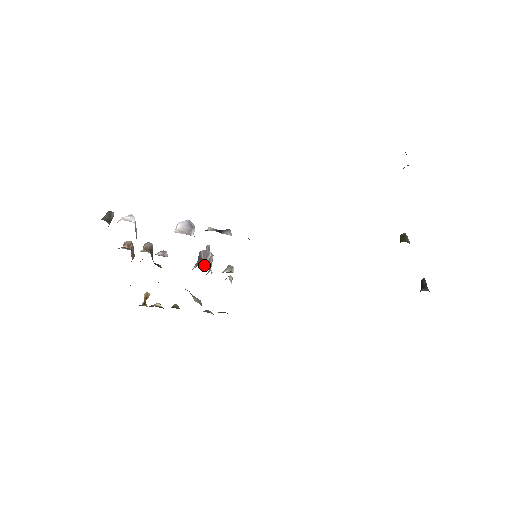
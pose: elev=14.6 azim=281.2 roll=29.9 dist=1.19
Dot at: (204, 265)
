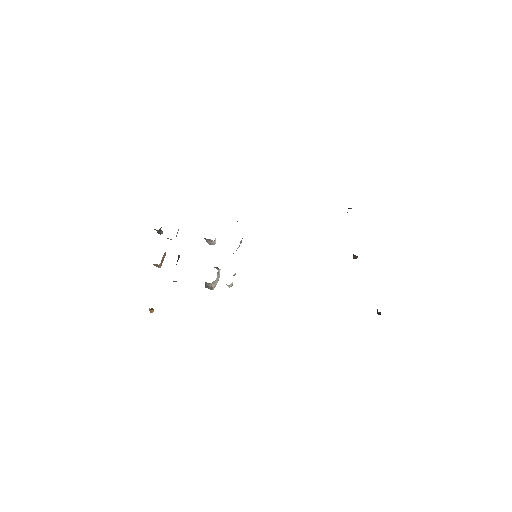
Dot at: occluded
